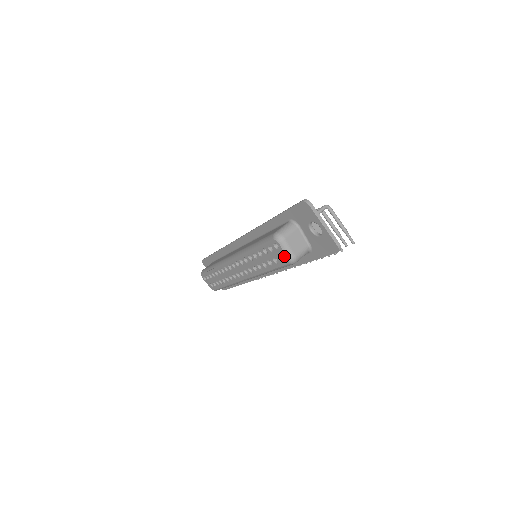
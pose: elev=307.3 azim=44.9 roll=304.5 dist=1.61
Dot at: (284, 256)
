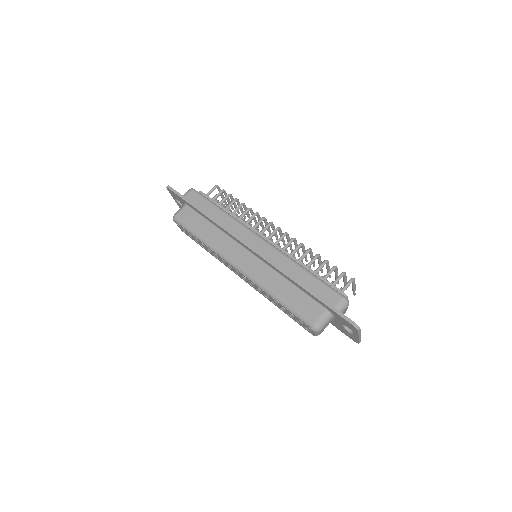
Dot at: (312, 333)
